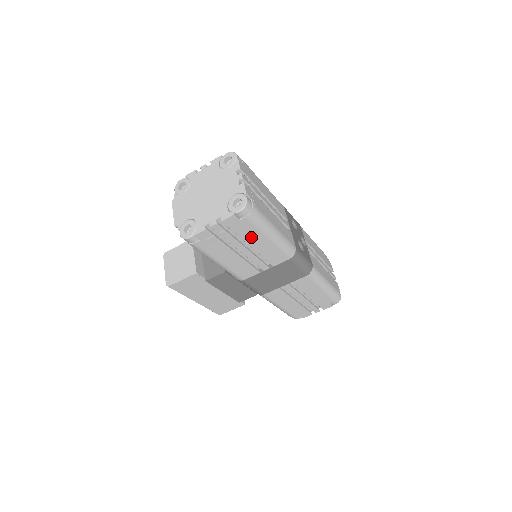
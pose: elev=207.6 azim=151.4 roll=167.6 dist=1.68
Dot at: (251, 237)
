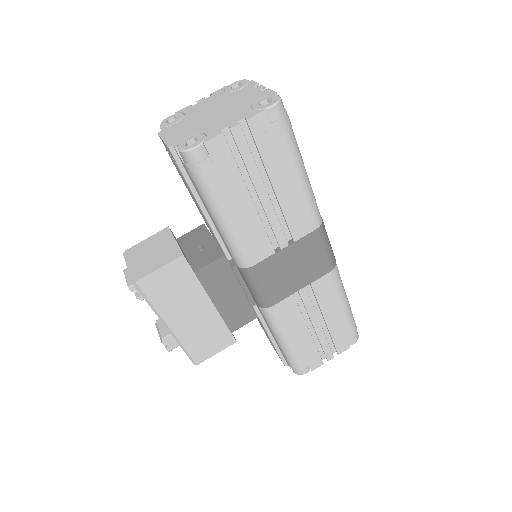
Dot at: (278, 167)
